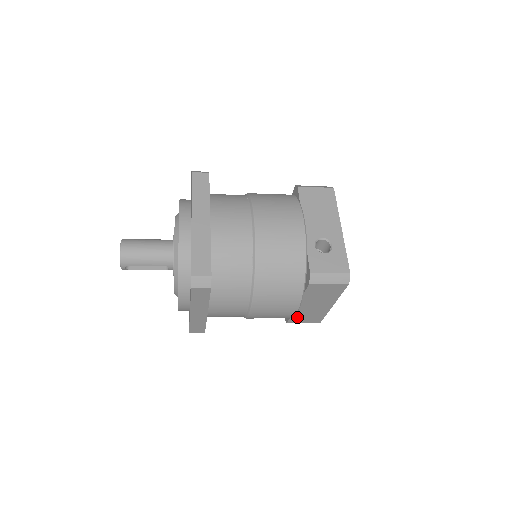
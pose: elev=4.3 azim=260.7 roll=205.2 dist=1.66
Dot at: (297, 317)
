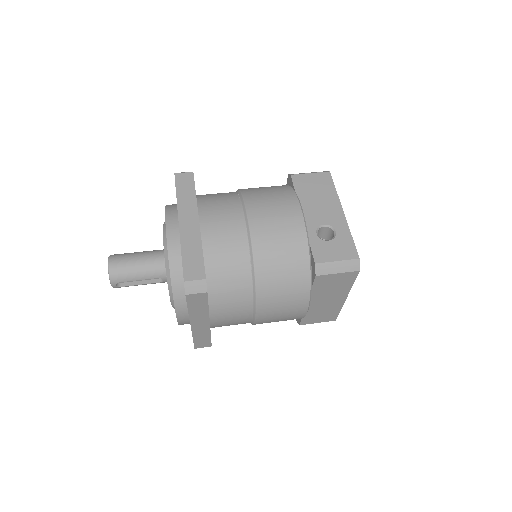
Dot at: (309, 317)
